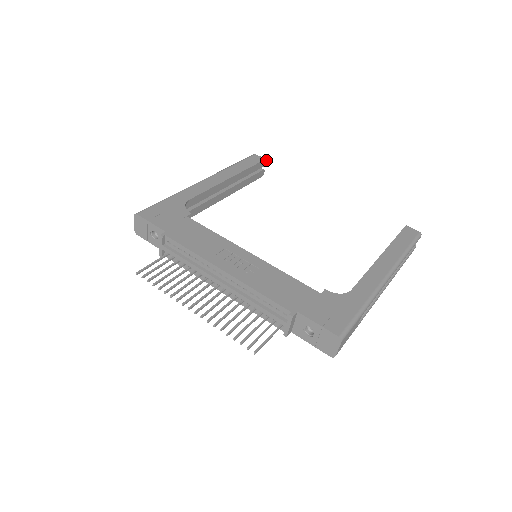
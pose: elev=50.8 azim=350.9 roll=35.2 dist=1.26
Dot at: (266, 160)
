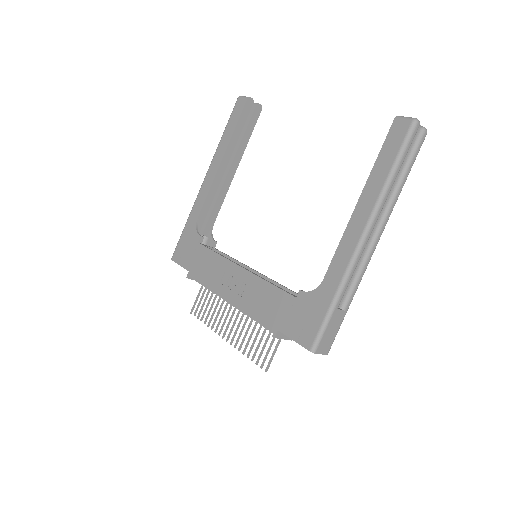
Dot at: (249, 97)
